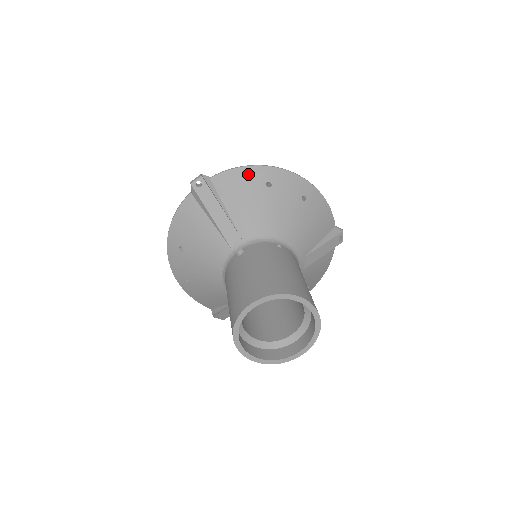
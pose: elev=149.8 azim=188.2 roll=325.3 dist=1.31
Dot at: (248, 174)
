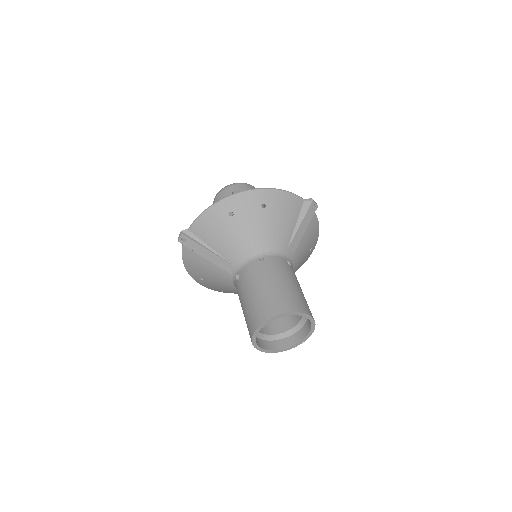
Dot at: (212, 214)
